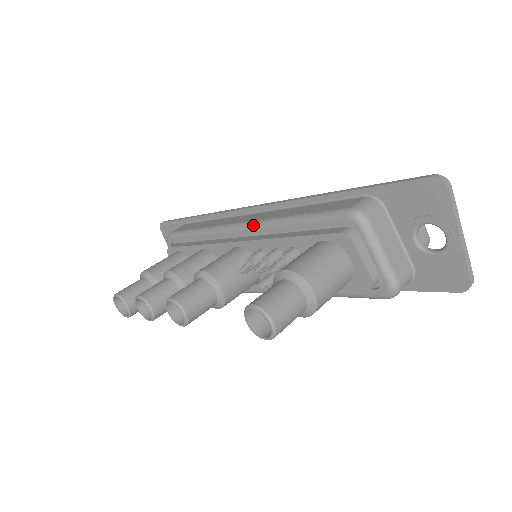
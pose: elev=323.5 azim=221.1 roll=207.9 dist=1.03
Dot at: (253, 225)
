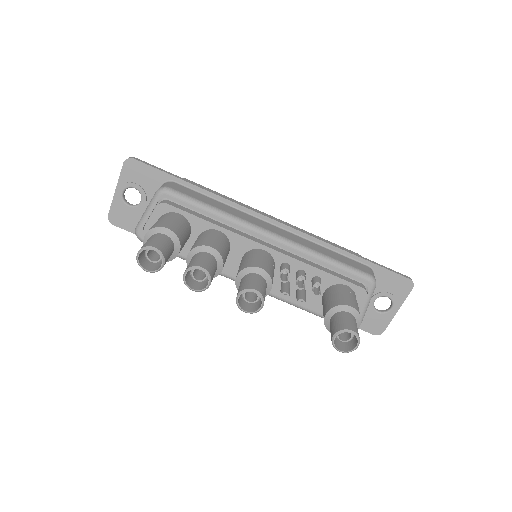
Dot at: (288, 242)
